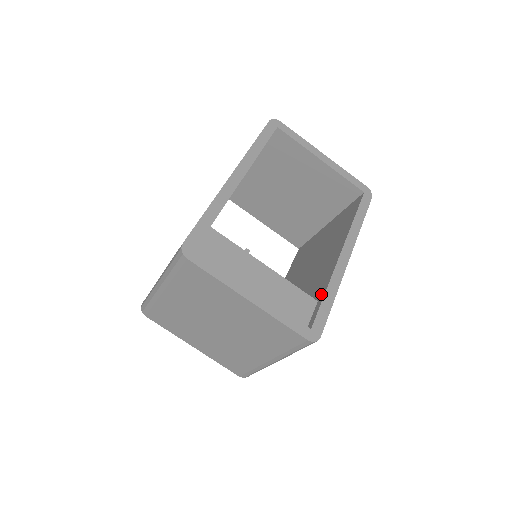
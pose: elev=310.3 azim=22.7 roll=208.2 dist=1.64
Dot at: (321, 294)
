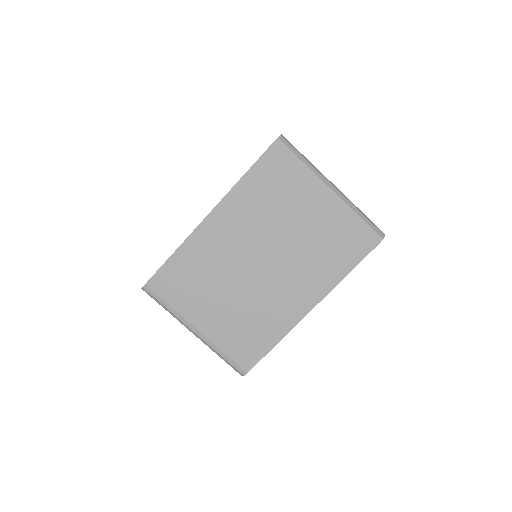
Dot at: occluded
